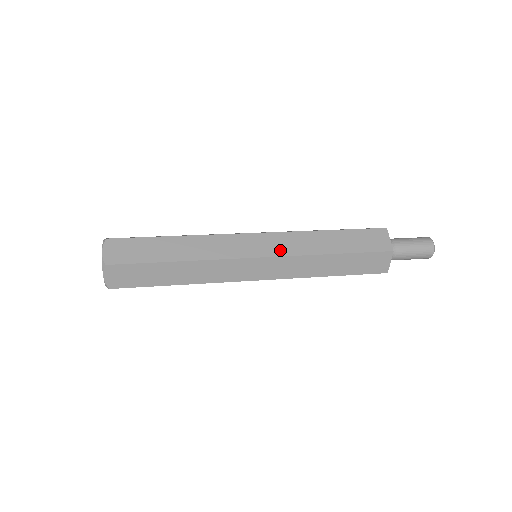
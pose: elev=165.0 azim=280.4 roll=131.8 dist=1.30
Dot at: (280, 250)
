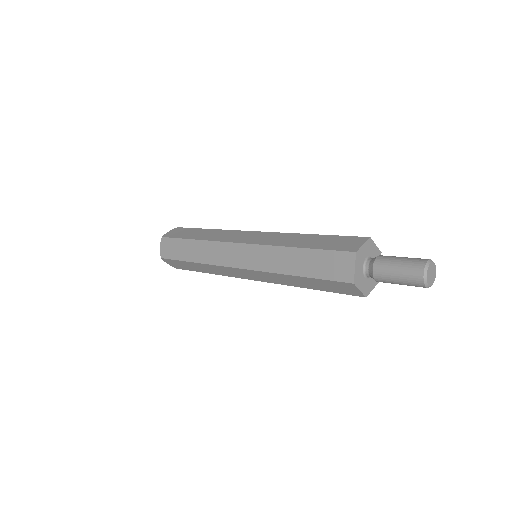
Dot at: (260, 241)
